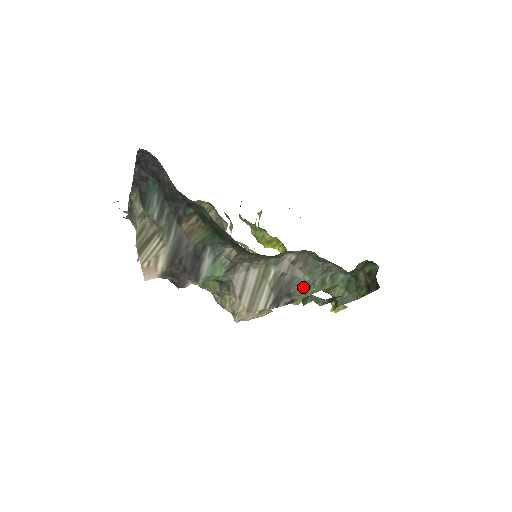
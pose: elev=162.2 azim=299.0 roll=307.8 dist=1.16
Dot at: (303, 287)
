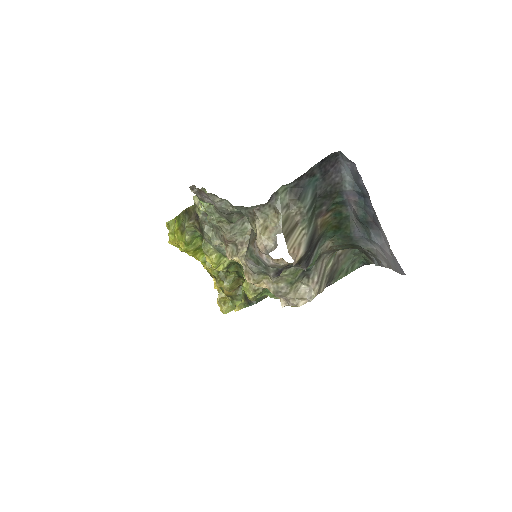
Dot at: (339, 274)
